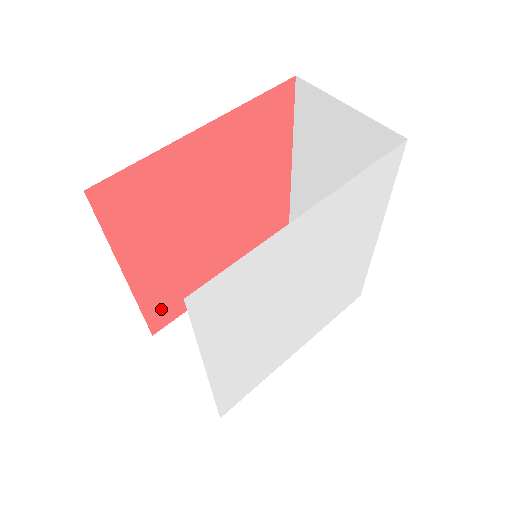
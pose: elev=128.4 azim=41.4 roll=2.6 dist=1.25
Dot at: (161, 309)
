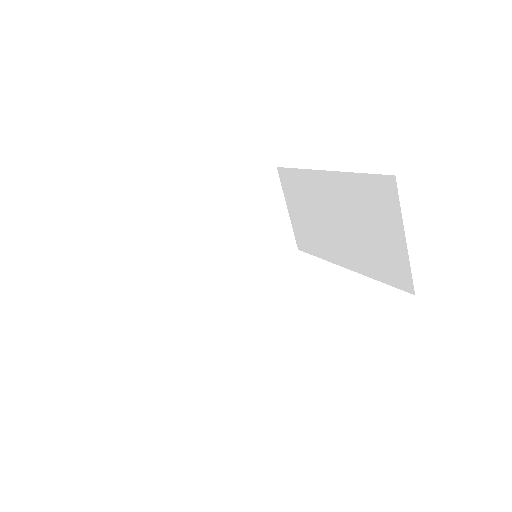
Dot at: occluded
